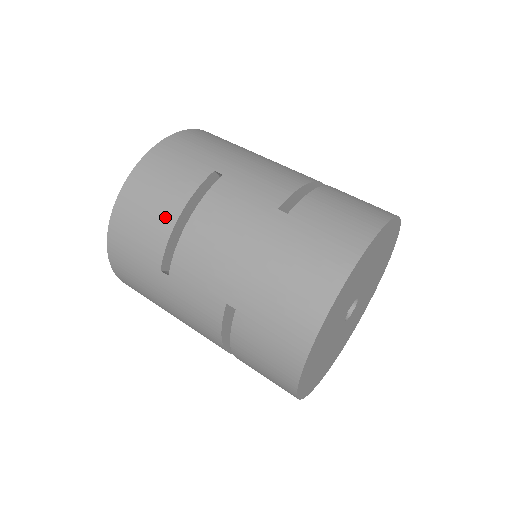
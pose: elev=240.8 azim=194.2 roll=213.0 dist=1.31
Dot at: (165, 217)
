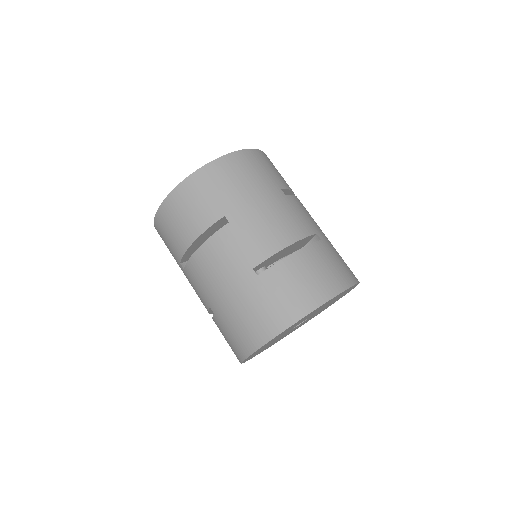
Dot at: (185, 237)
